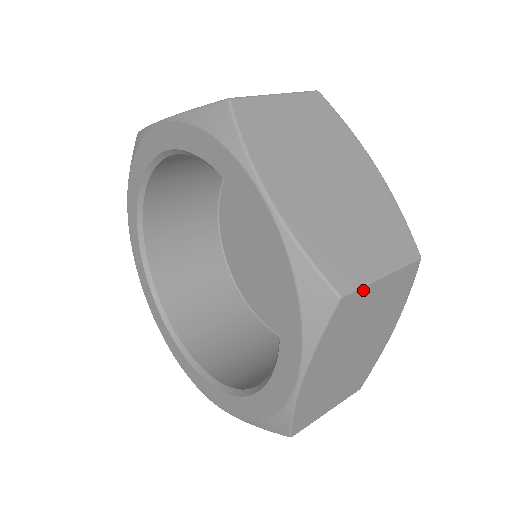
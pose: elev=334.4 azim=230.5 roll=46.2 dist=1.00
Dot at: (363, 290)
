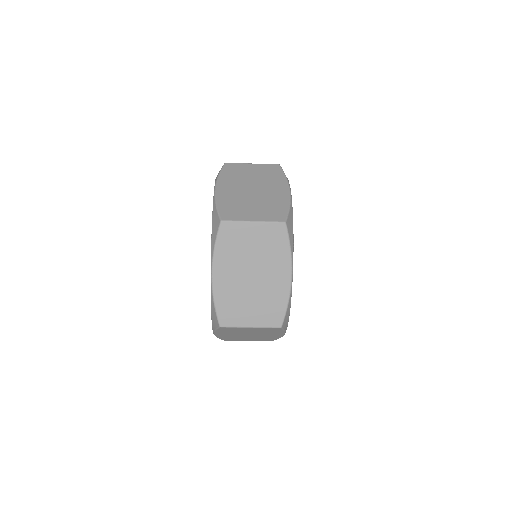
Dot at: (239, 164)
